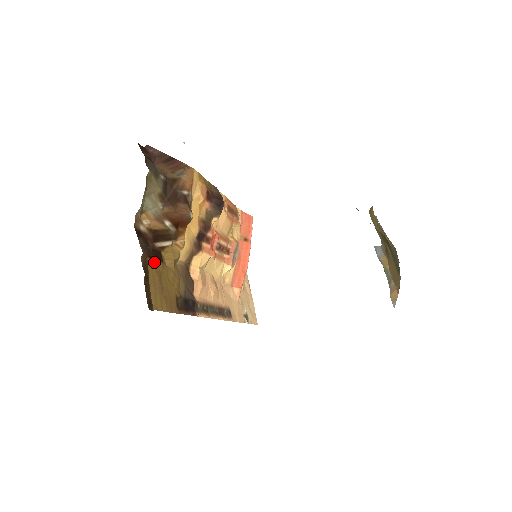
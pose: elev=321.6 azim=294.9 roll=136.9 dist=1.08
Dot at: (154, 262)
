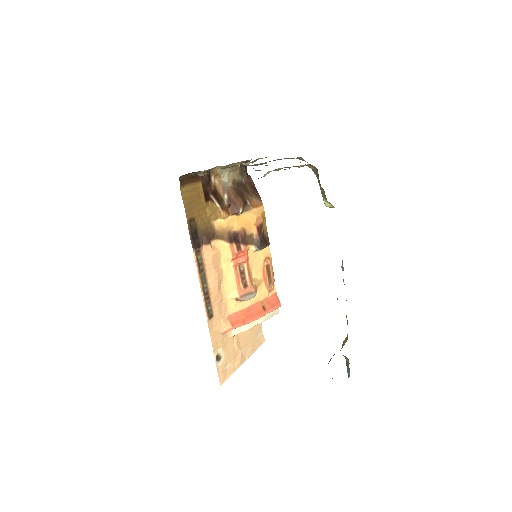
Dot at: (202, 191)
